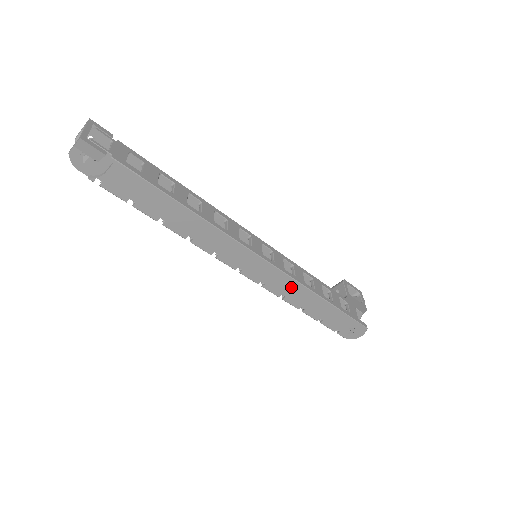
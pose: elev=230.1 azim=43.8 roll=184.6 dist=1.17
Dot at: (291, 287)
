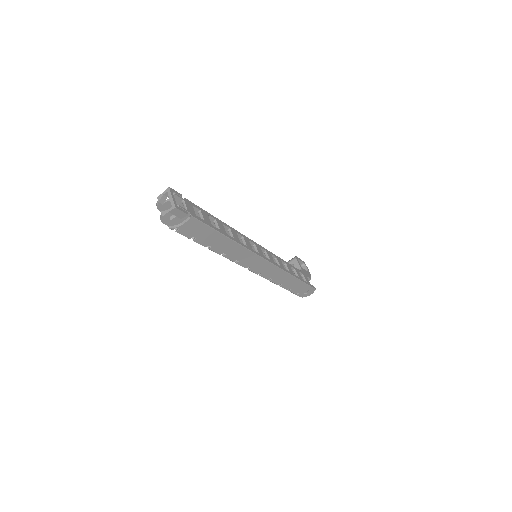
Dot at: (277, 273)
